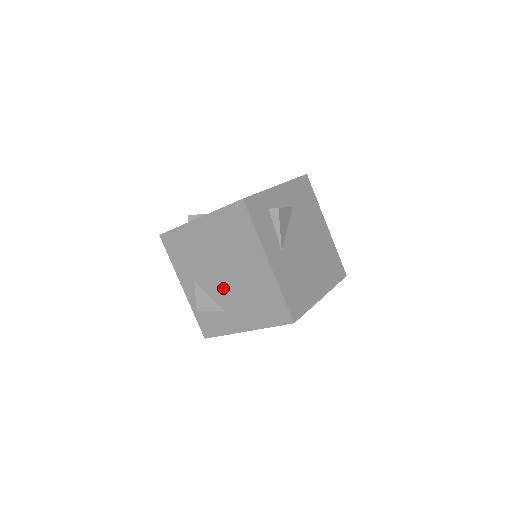
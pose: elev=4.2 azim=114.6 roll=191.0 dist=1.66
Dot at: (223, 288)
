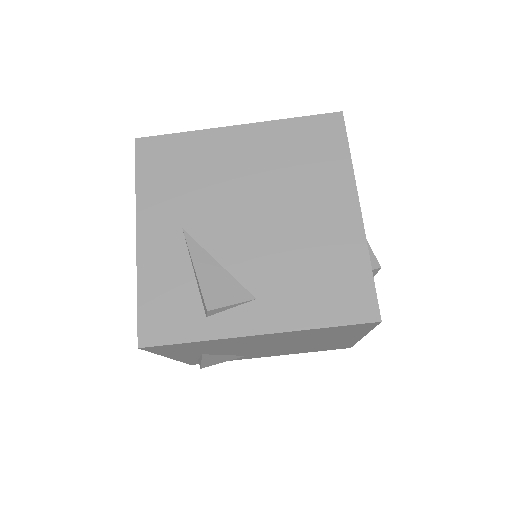
Dot at: (259, 351)
